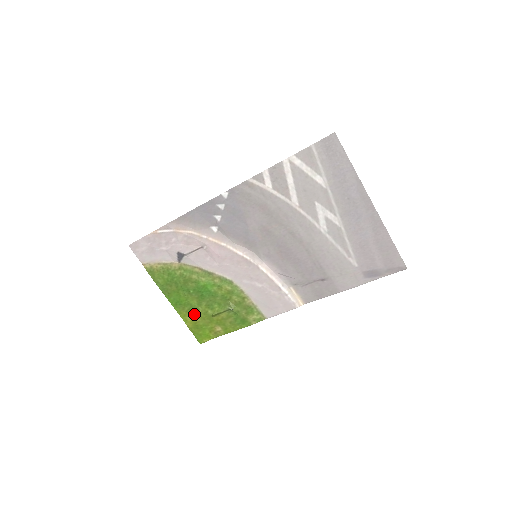
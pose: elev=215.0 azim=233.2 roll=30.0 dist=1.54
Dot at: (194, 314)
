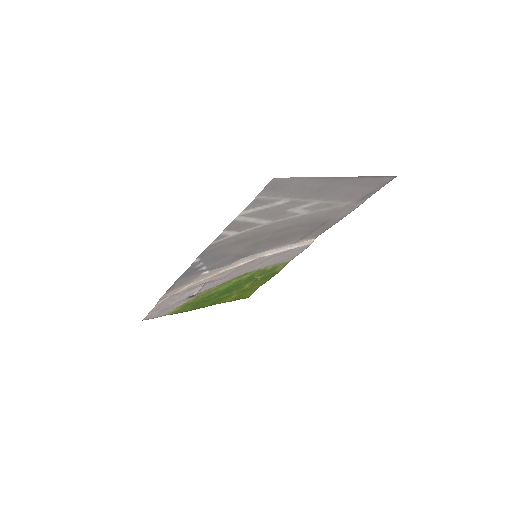
Dot at: (230, 297)
